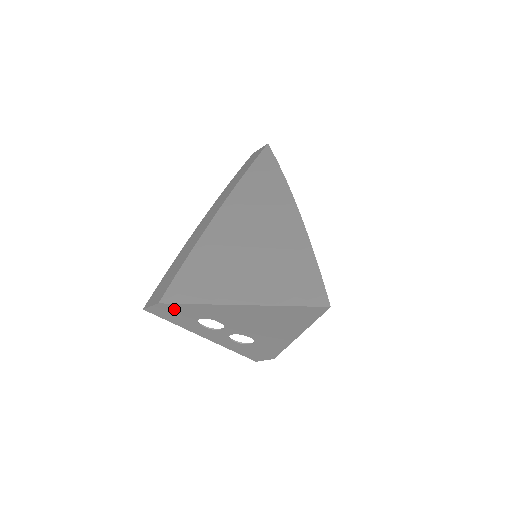
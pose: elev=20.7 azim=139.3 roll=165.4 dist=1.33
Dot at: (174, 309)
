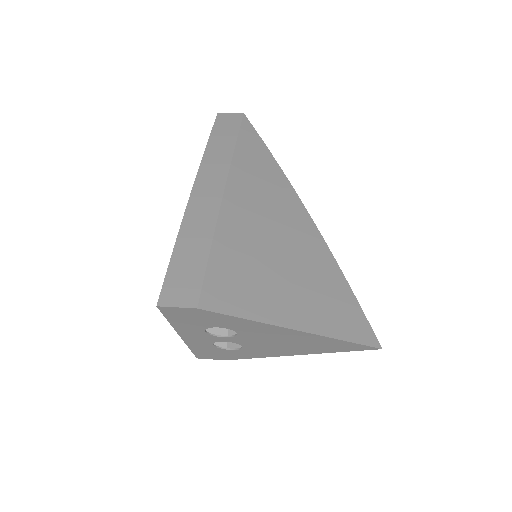
Dot at: (206, 316)
